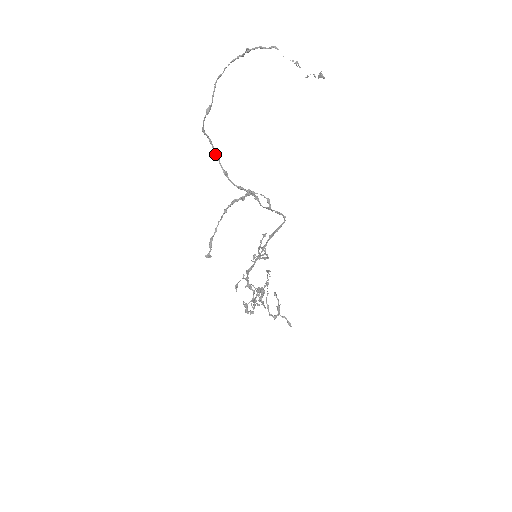
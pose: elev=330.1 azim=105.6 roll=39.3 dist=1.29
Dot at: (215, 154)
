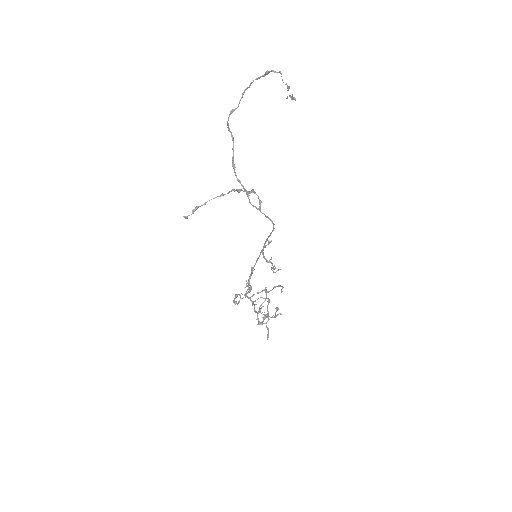
Dot at: (232, 149)
